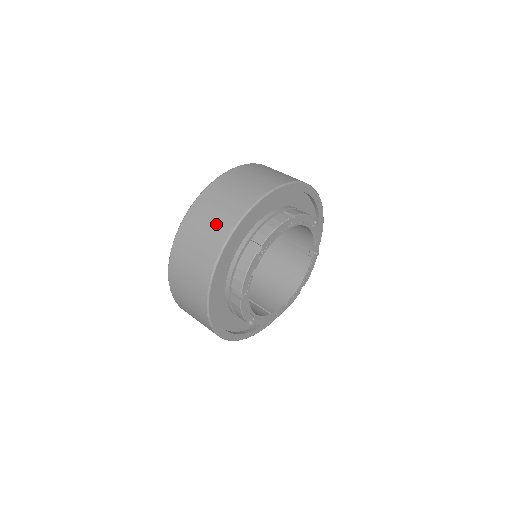
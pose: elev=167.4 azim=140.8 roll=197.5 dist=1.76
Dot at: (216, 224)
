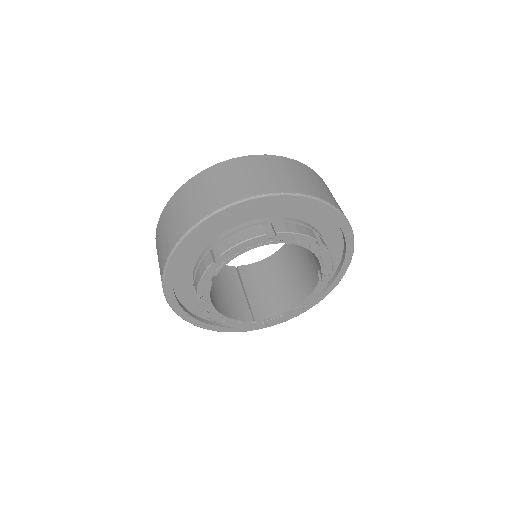
Dot at: (182, 218)
